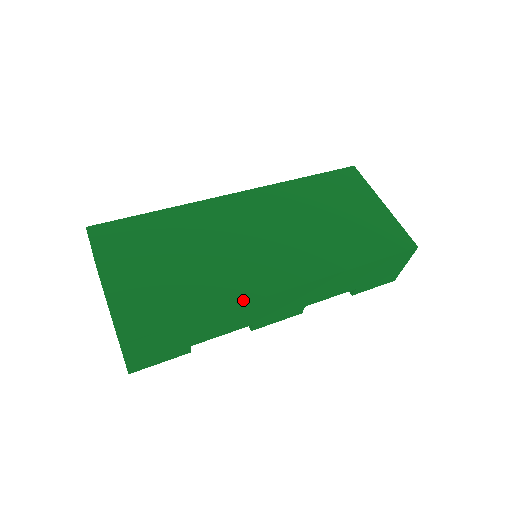
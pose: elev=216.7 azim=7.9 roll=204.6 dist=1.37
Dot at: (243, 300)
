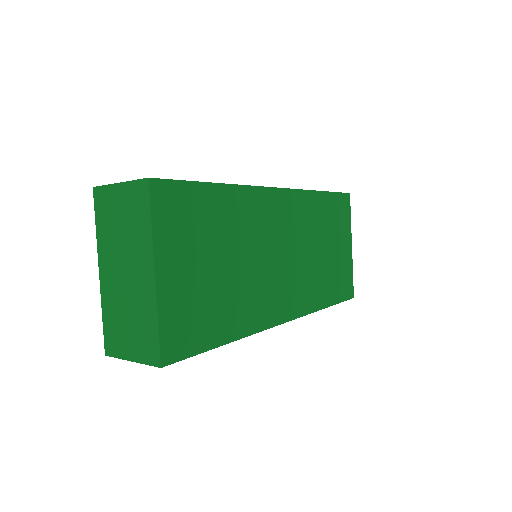
Dot at: (257, 329)
